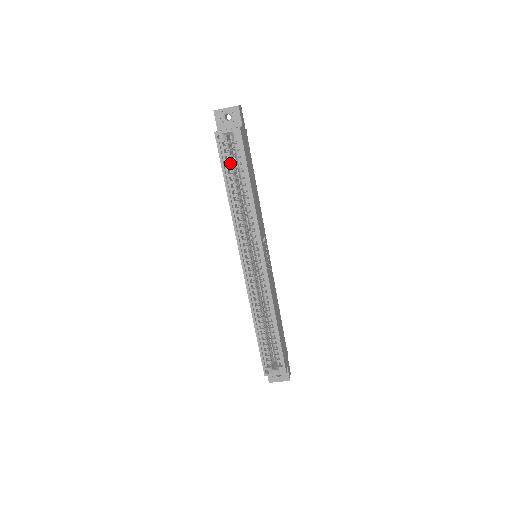
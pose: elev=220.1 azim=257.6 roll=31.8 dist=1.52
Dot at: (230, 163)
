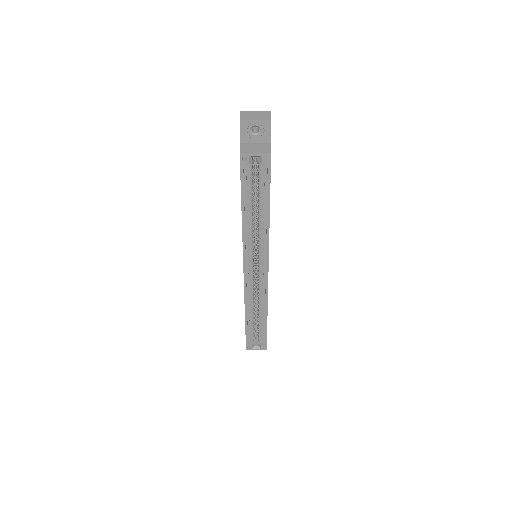
Dot at: (250, 183)
